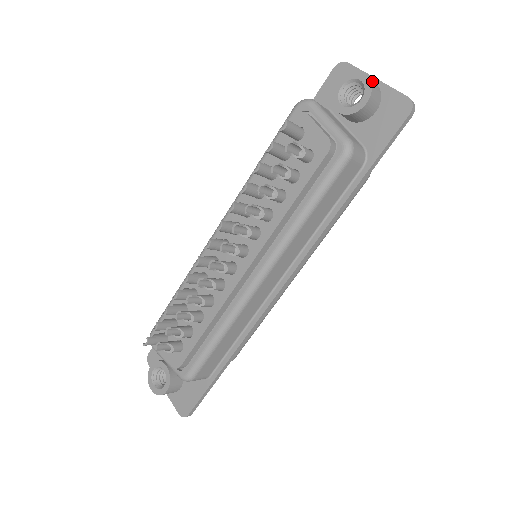
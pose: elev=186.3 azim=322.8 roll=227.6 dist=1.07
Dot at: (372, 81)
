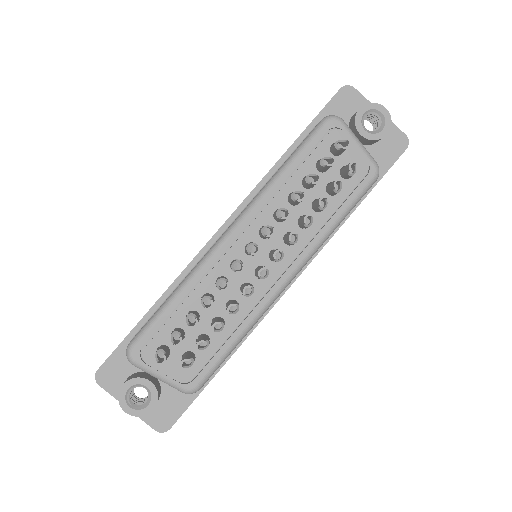
Dot at: (388, 115)
